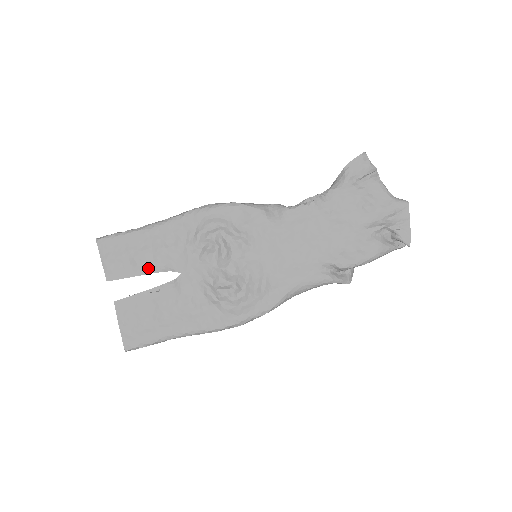
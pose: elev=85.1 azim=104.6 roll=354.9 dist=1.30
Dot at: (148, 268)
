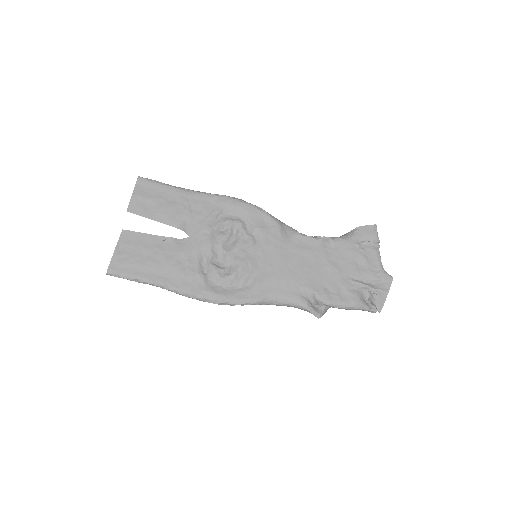
Dot at: (166, 219)
